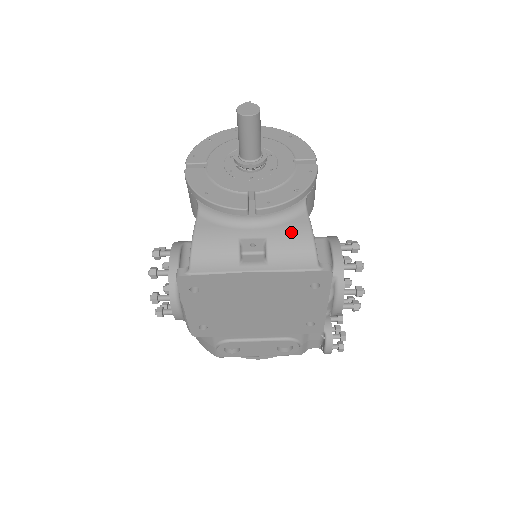
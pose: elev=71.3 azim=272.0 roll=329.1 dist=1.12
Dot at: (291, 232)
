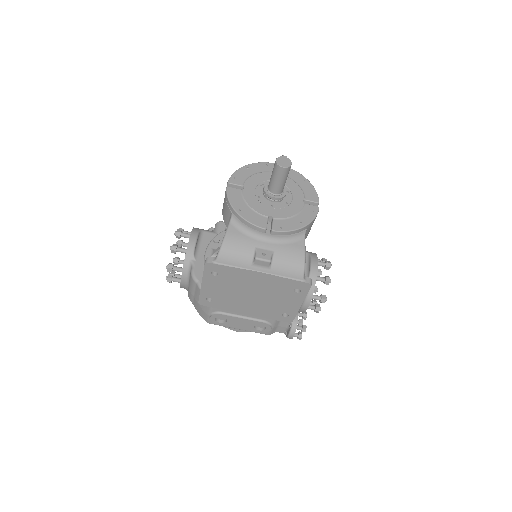
Dot at: (291, 251)
